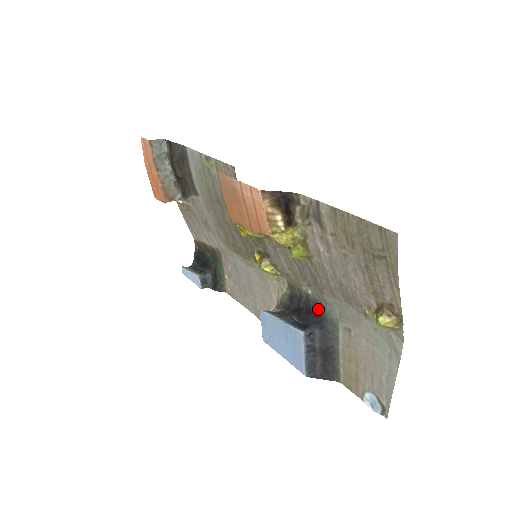
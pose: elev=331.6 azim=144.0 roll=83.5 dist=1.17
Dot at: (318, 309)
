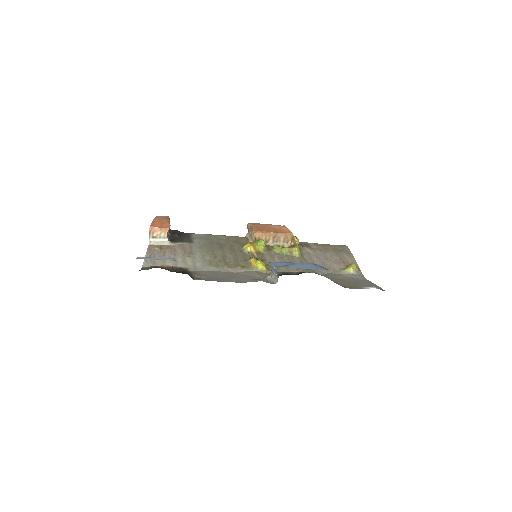
Dot at: occluded
